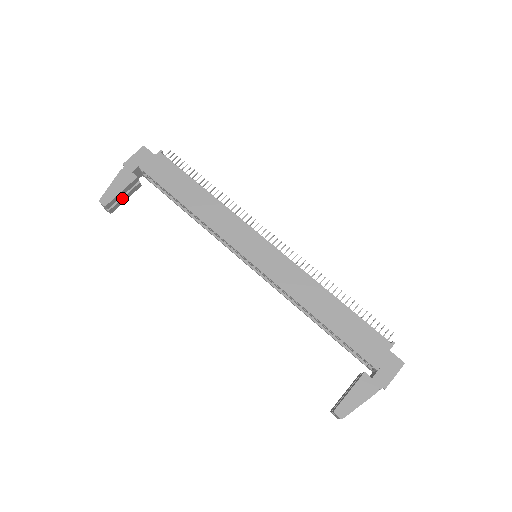
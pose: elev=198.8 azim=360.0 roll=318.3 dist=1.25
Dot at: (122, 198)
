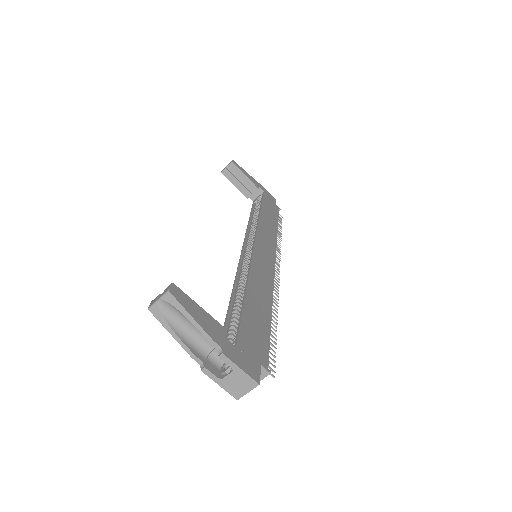
Dot at: (237, 180)
